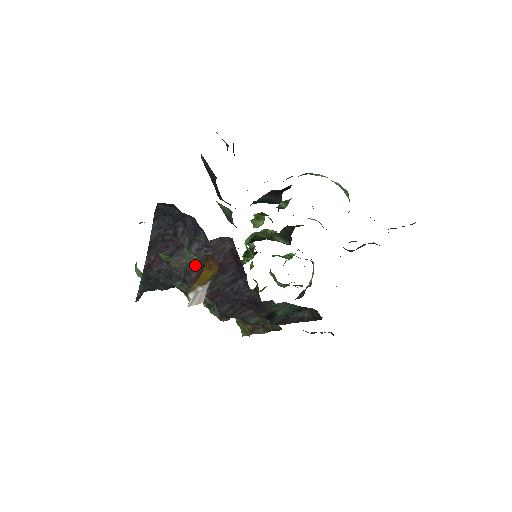
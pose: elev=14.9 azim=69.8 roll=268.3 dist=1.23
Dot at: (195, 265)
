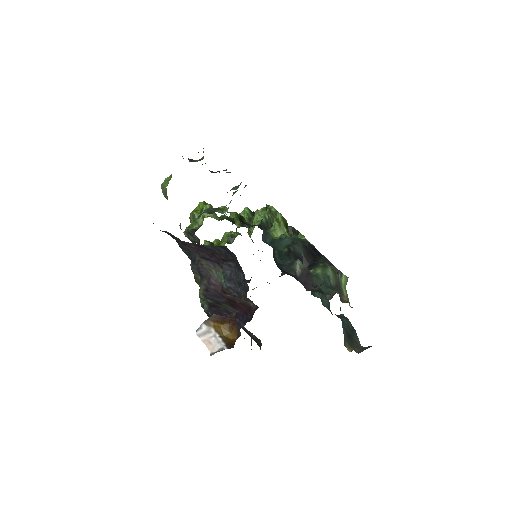
Dot at: (219, 284)
